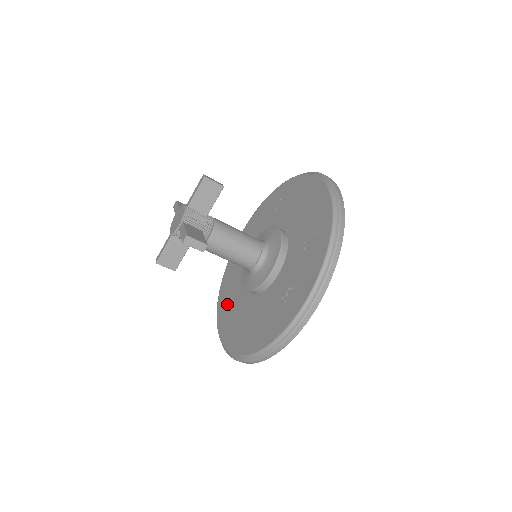
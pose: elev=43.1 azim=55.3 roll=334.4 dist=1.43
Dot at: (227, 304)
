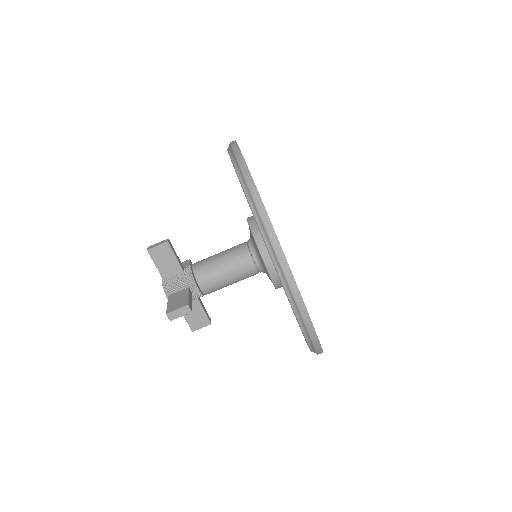
Dot at: occluded
